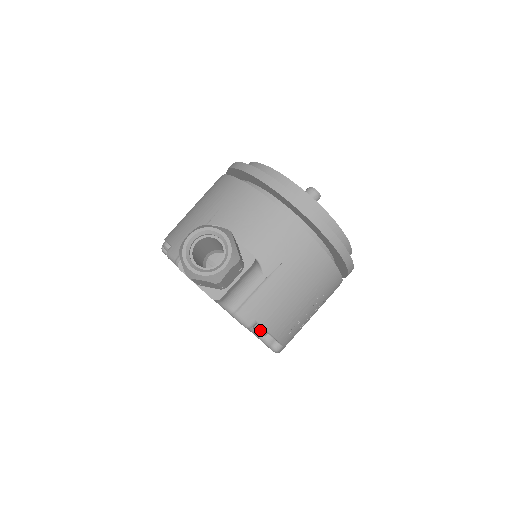
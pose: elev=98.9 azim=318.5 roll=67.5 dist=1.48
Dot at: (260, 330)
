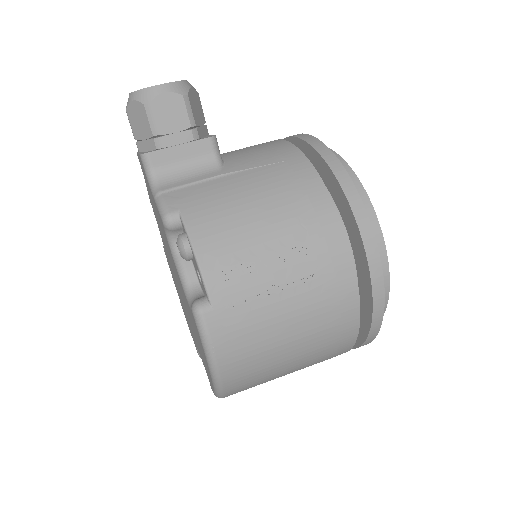
Dot at: (181, 235)
